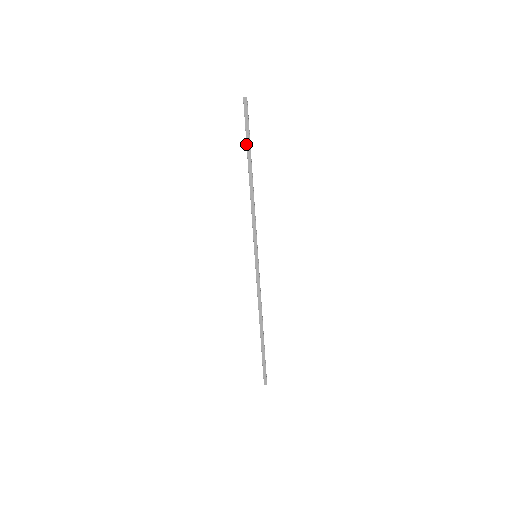
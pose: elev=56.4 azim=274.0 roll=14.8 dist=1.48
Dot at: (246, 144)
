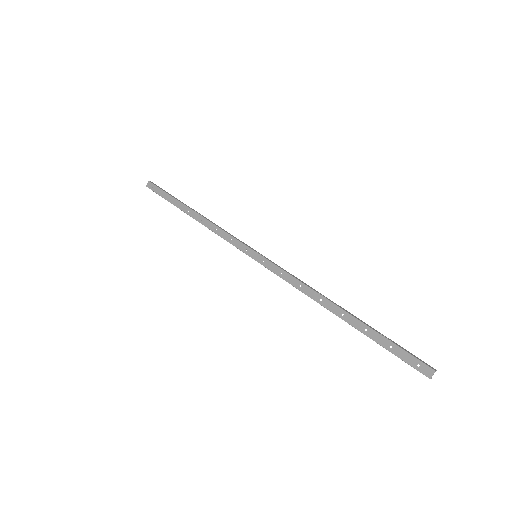
Dot at: occluded
